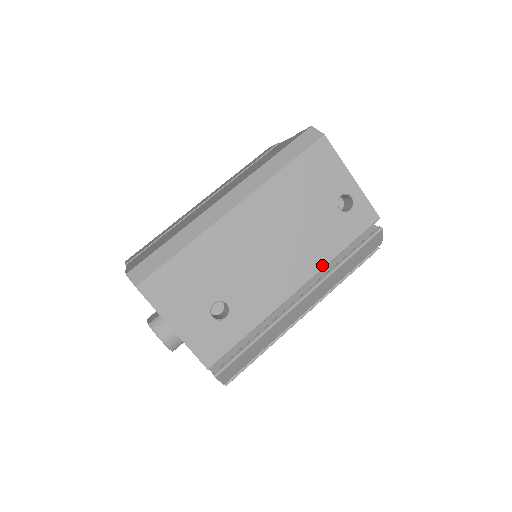
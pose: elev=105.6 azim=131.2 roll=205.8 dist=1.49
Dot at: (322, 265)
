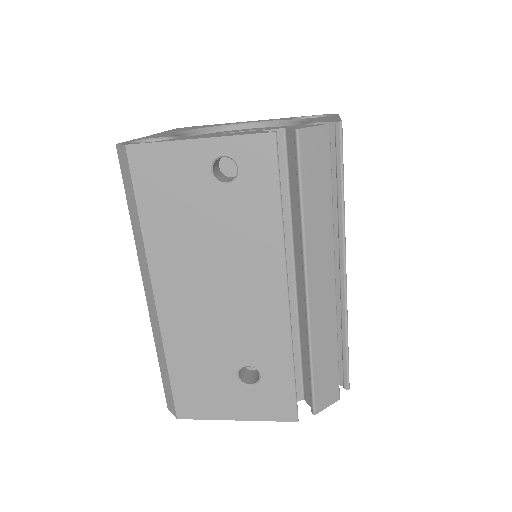
Dot at: (279, 249)
